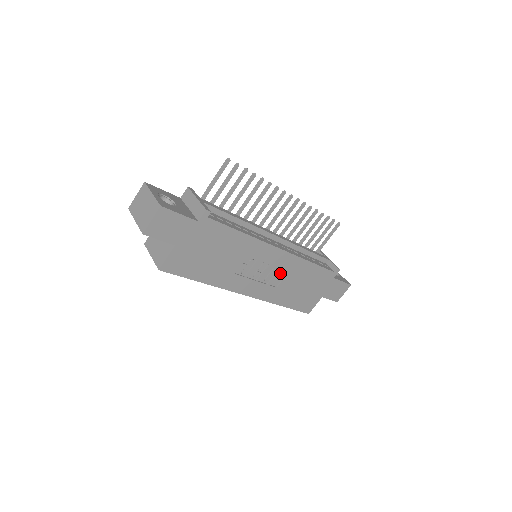
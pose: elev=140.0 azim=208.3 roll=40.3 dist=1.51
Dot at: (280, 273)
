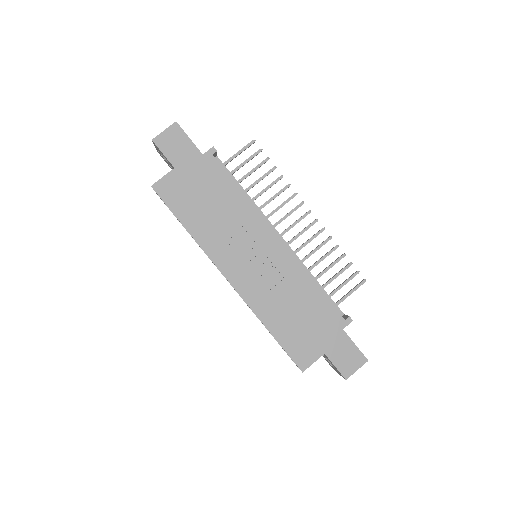
Dot at: (273, 274)
